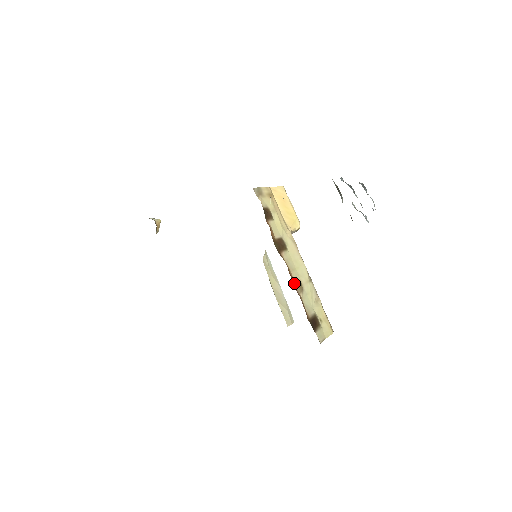
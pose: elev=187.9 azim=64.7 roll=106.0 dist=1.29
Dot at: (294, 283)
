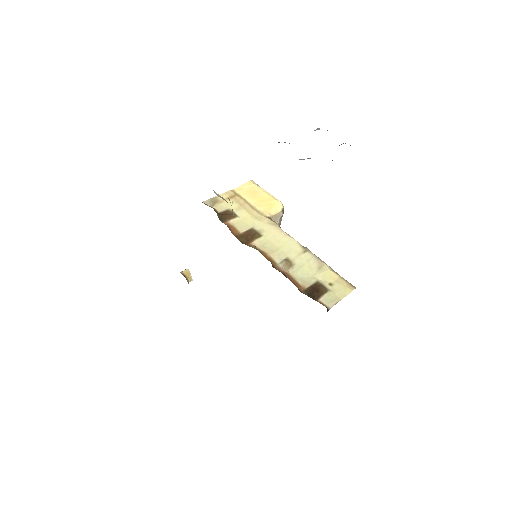
Dot at: (275, 264)
